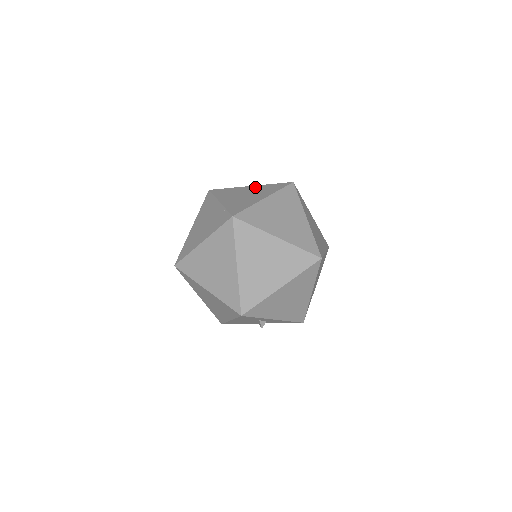
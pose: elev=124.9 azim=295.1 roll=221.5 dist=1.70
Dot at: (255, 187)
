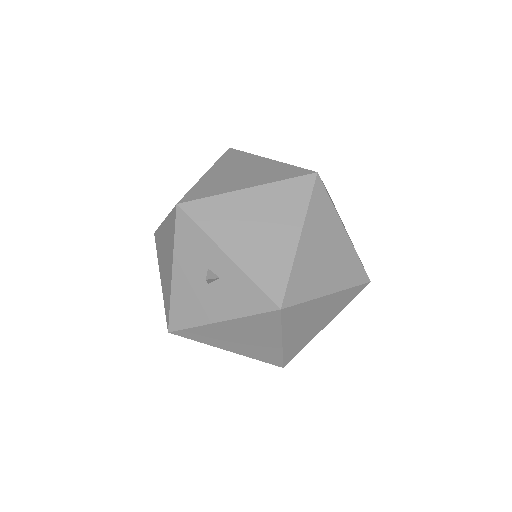
Dot at: occluded
